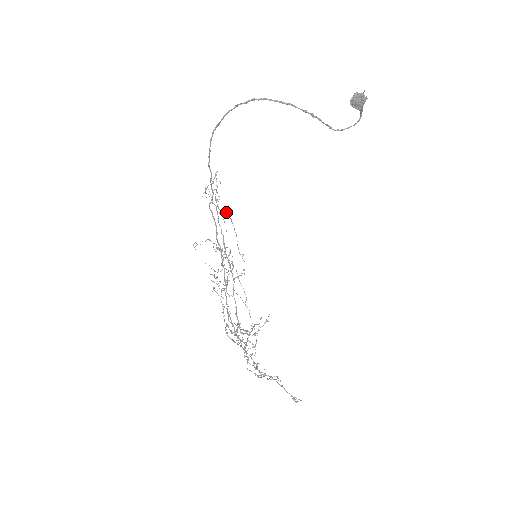
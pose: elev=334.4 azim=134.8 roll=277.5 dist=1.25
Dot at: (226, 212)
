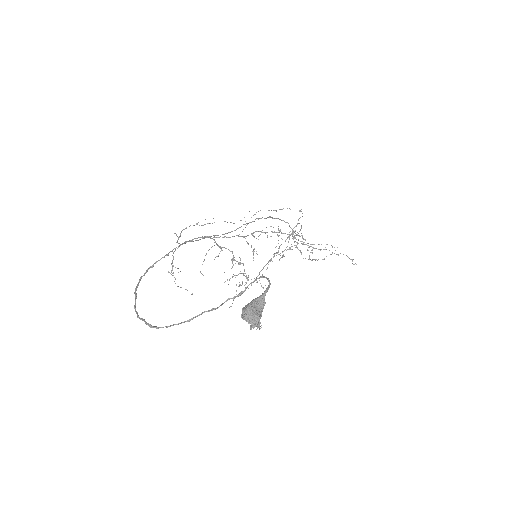
Dot at: occluded
